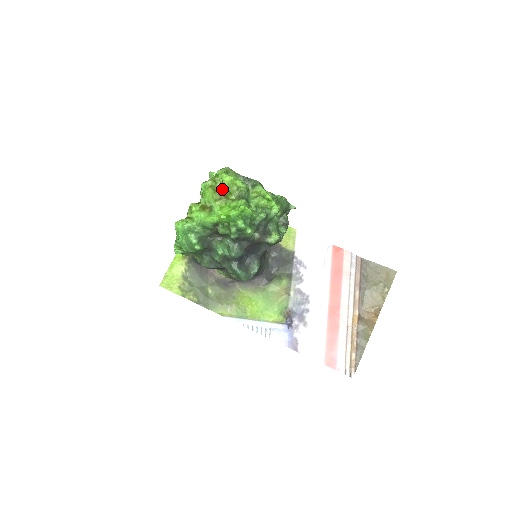
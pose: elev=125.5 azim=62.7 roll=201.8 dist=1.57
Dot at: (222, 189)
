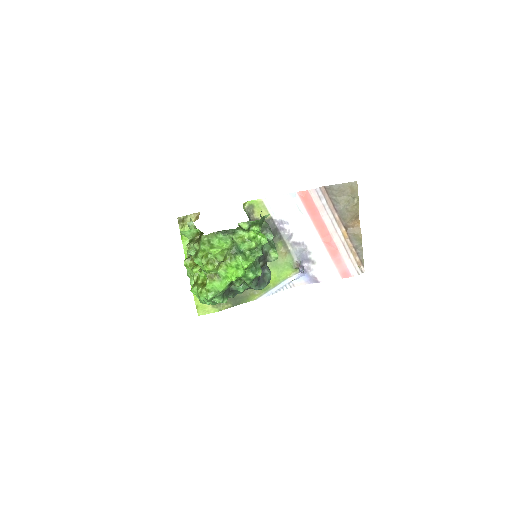
Dot at: (217, 259)
